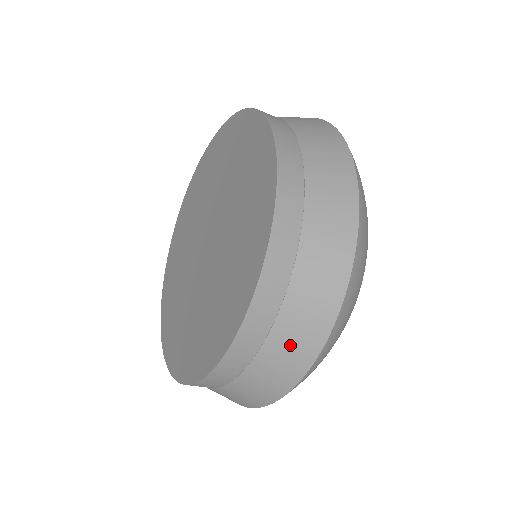
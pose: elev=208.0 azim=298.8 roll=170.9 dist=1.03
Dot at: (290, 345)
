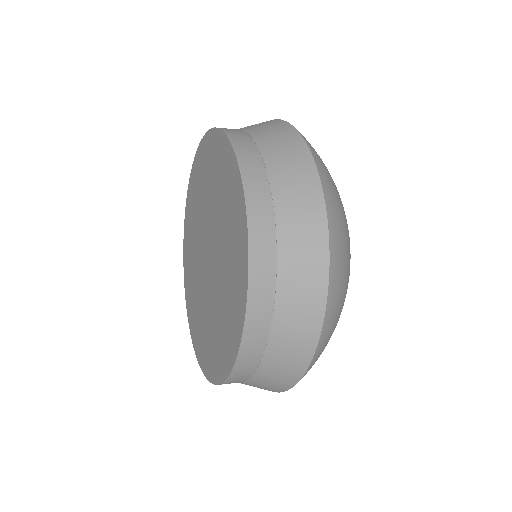
Dot at: (260, 387)
